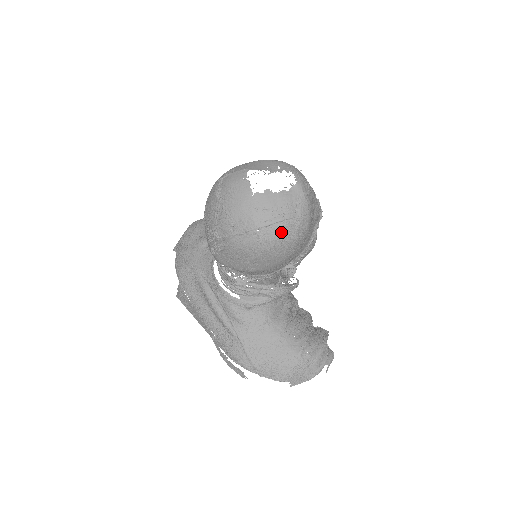
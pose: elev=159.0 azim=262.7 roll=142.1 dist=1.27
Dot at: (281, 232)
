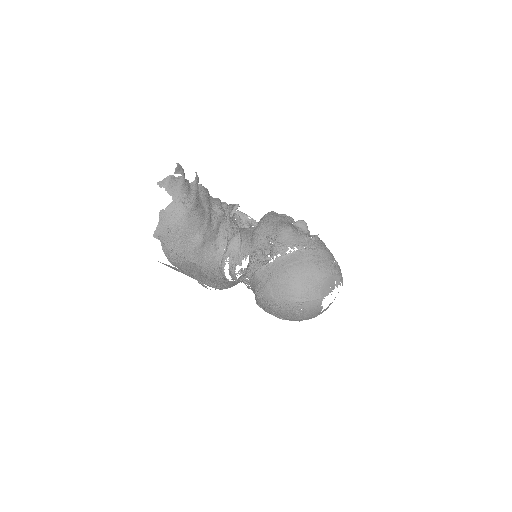
Dot at: occluded
